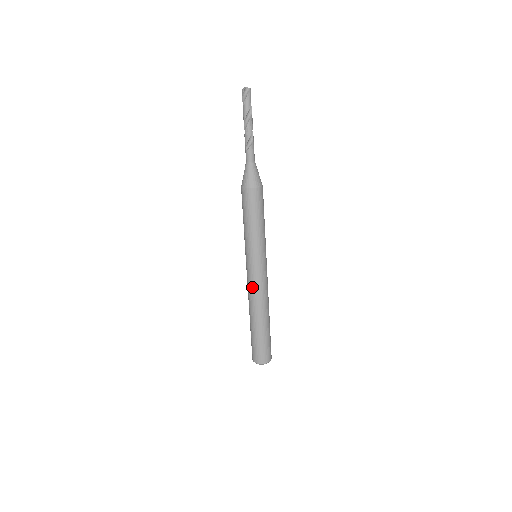
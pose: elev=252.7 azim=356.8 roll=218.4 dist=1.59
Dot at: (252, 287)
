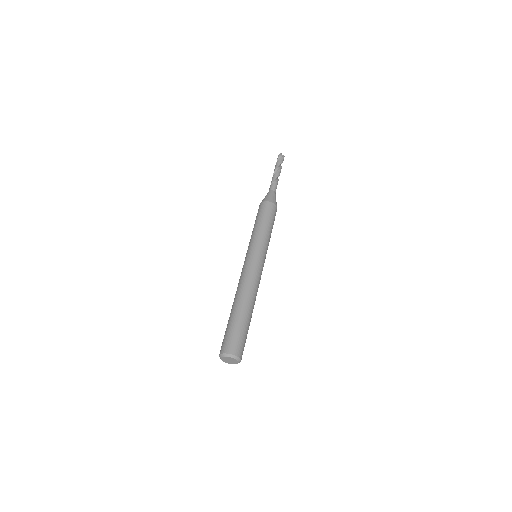
Dot at: (247, 273)
